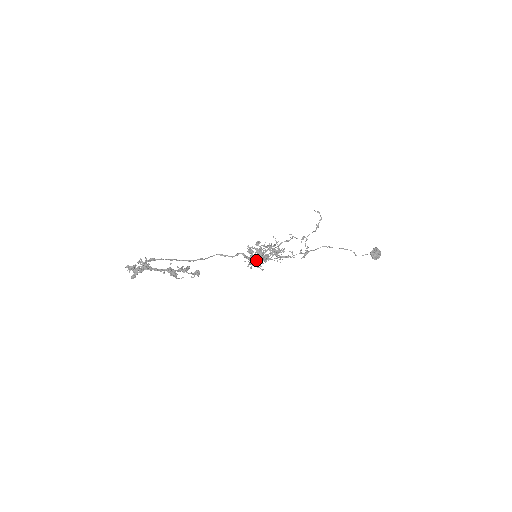
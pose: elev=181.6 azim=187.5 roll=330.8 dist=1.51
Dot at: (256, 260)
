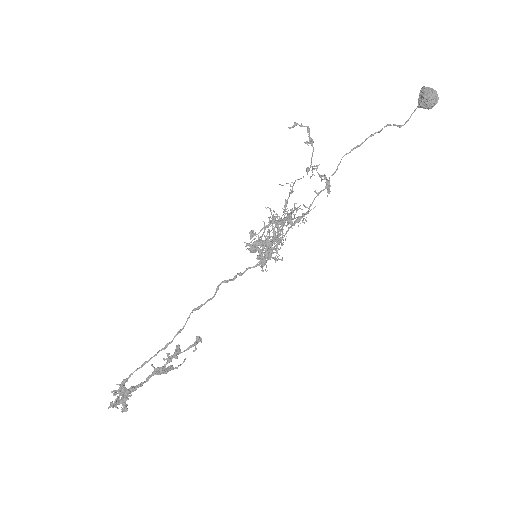
Dot at: (256, 265)
